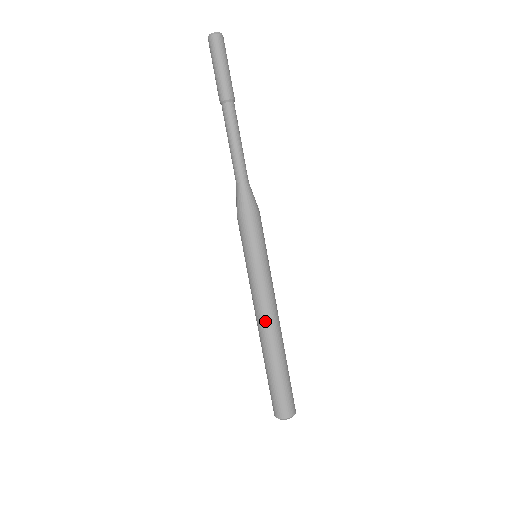
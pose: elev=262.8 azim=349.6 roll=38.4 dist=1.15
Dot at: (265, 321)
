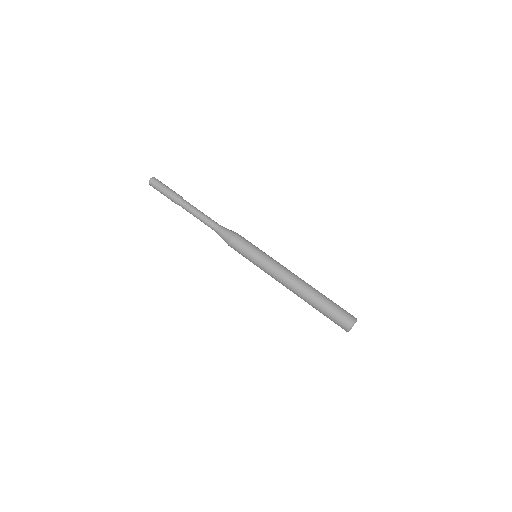
Dot at: (291, 279)
